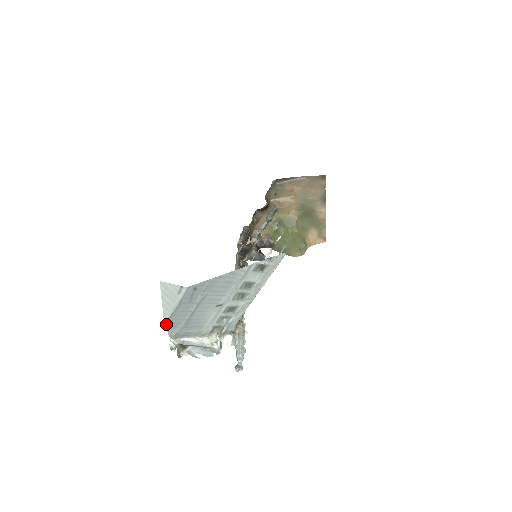
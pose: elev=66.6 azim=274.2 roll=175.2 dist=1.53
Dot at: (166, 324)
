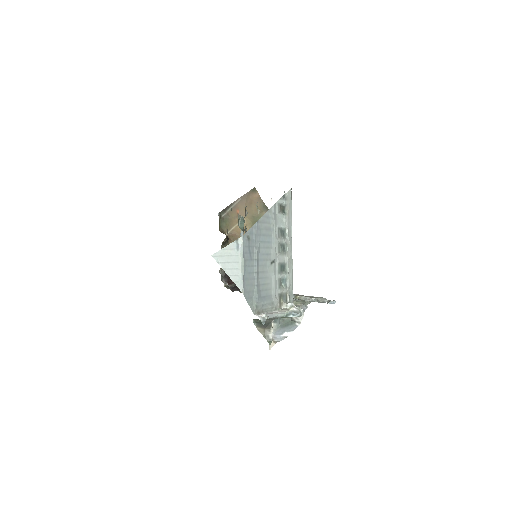
Dot at: (244, 293)
